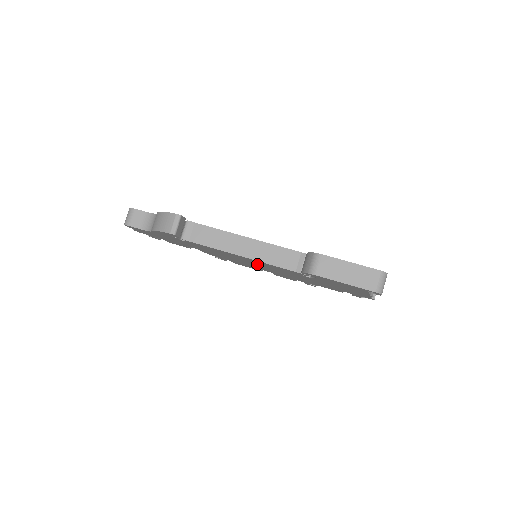
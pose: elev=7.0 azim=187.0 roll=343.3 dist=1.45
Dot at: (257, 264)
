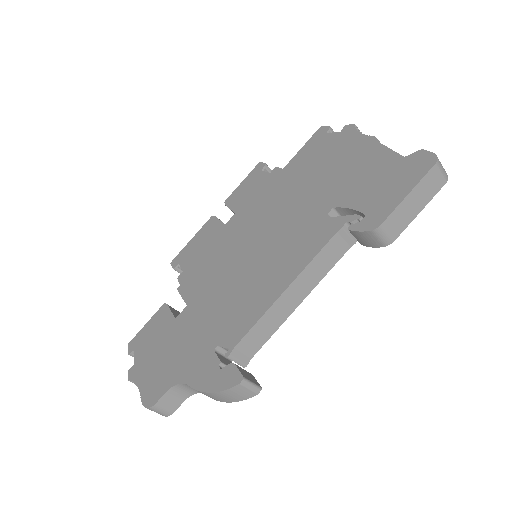
Dot at: occluded
